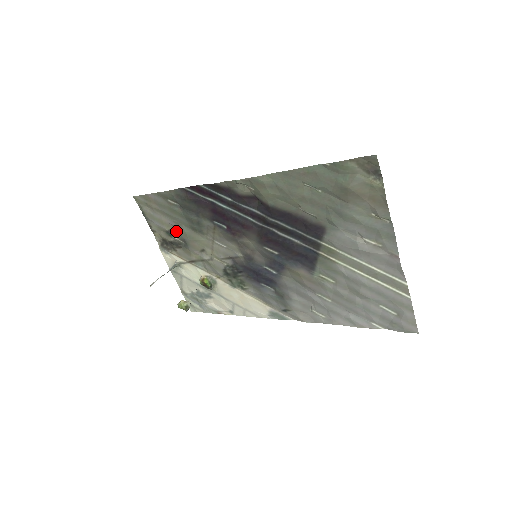
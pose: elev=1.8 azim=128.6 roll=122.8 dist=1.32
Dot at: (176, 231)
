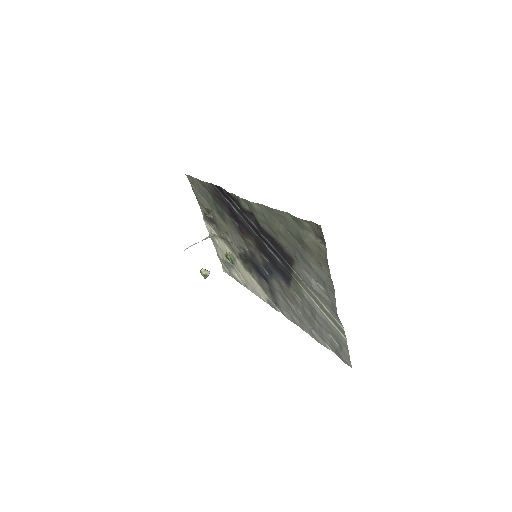
Dot at: (211, 211)
